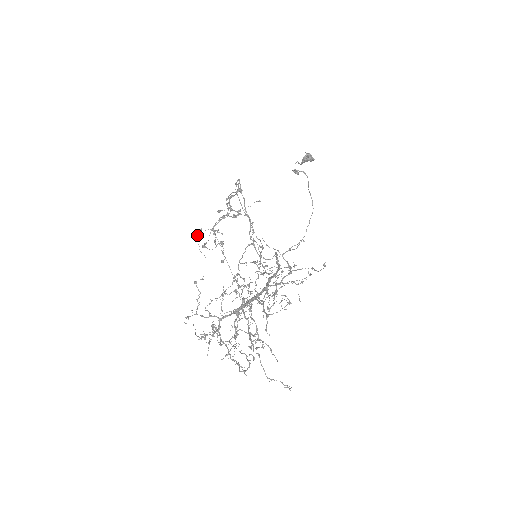
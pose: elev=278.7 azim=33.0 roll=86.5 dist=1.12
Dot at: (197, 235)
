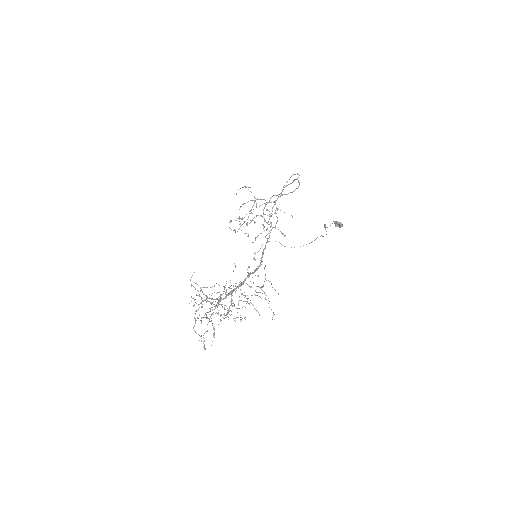
Dot at: (245, 187)
